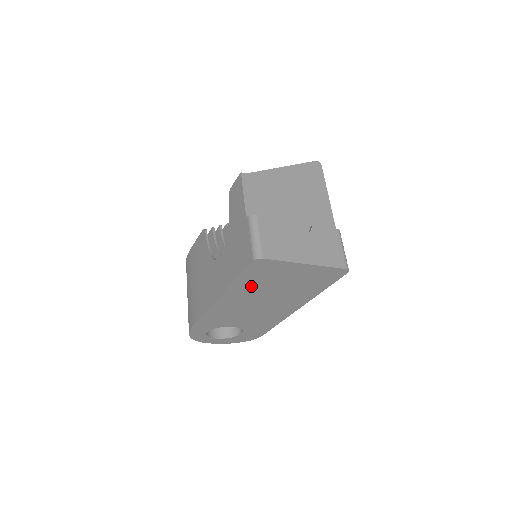
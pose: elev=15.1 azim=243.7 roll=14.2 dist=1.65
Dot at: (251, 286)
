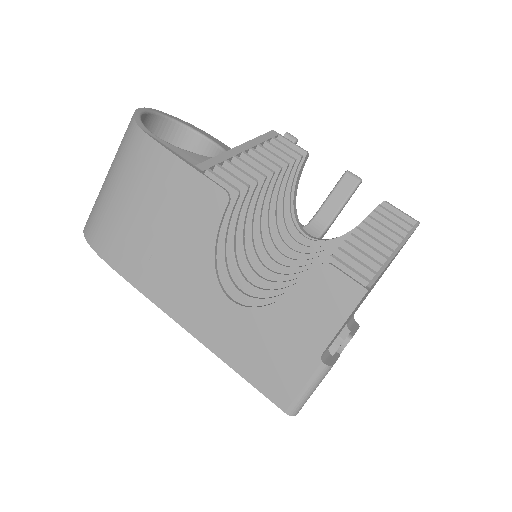
Dot at: occluded
